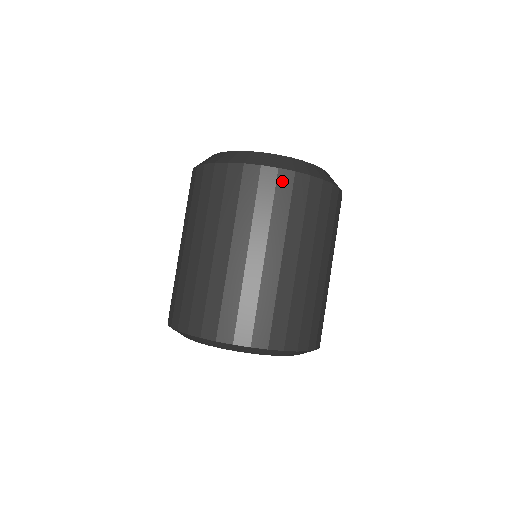
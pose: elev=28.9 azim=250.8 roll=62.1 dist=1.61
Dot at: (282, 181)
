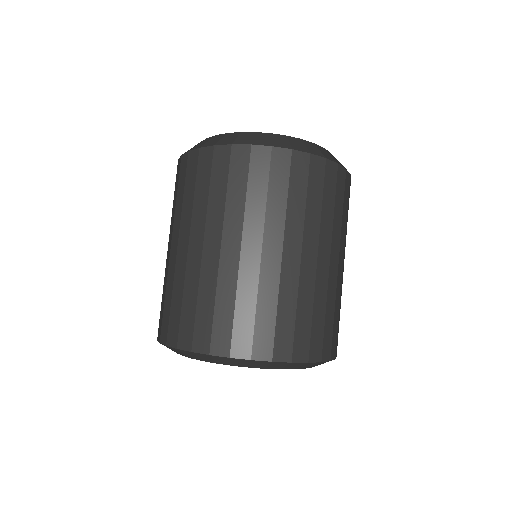
Dot at: (257, 159)
